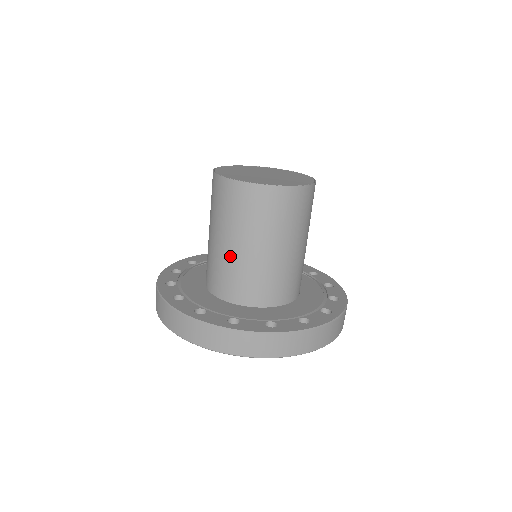
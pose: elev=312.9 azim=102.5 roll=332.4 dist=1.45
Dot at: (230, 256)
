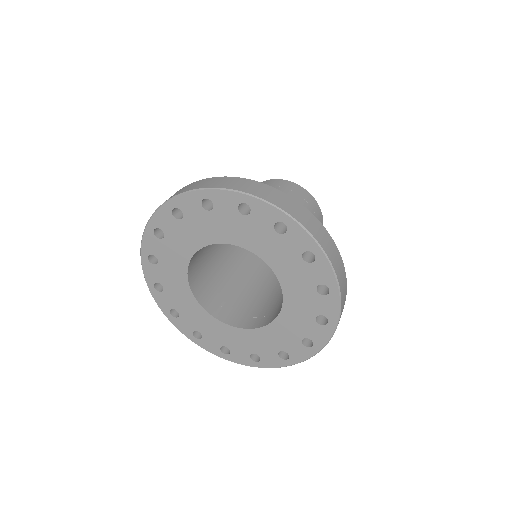
Dot at: occluded
